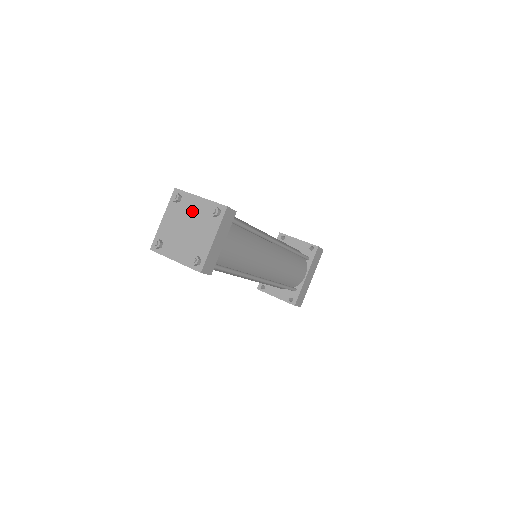
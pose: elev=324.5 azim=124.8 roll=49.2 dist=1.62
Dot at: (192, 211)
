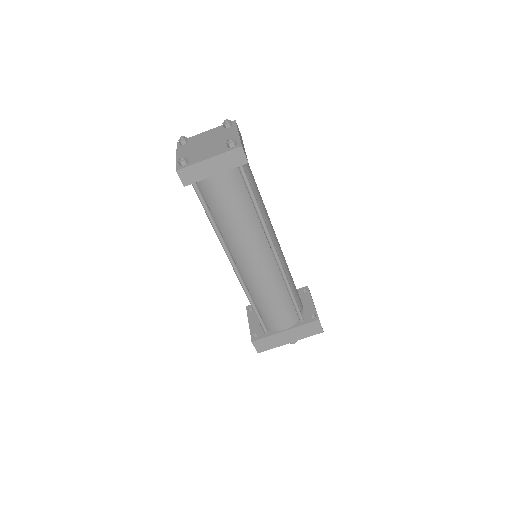
Dot at: (223, 137)
